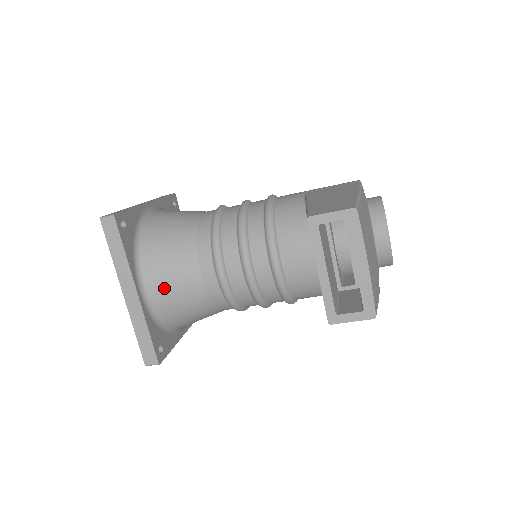
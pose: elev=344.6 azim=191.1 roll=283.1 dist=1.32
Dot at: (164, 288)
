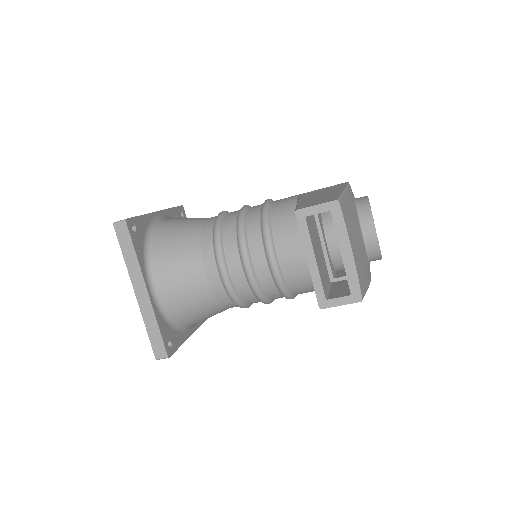
Dot at: (172, 286)
